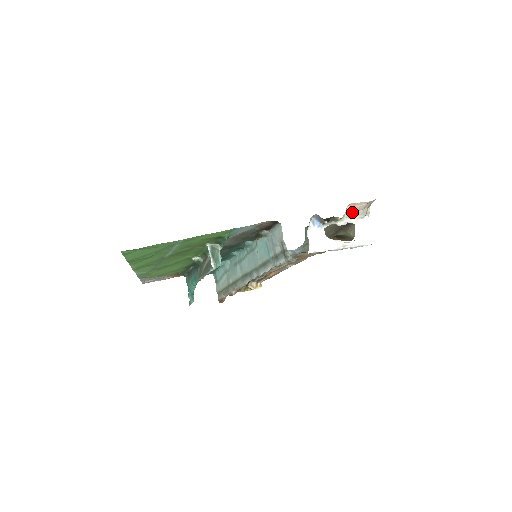
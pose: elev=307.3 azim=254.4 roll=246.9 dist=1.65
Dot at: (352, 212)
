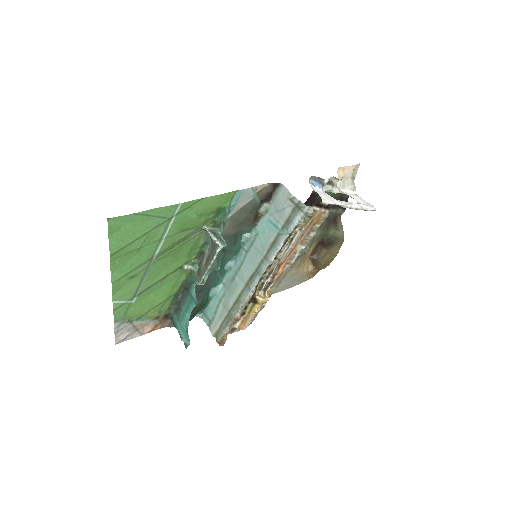
Dot at: (342, 181)
